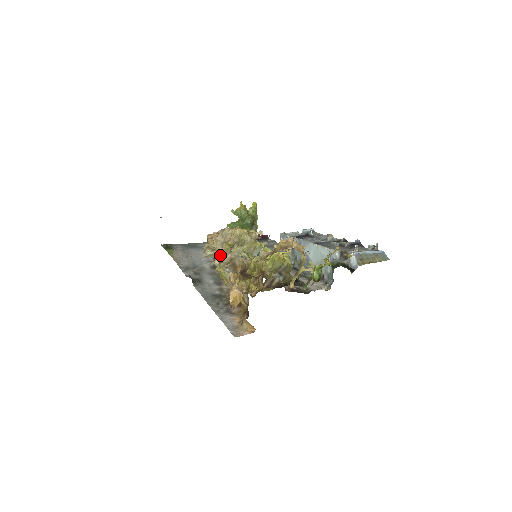
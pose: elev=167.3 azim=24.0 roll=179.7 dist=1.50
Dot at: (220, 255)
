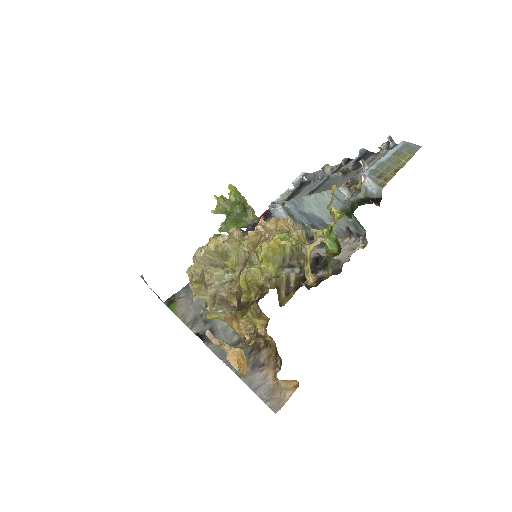
Dot at: occluded
